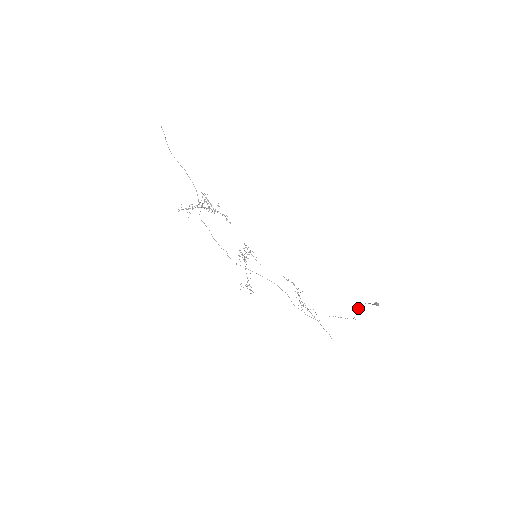
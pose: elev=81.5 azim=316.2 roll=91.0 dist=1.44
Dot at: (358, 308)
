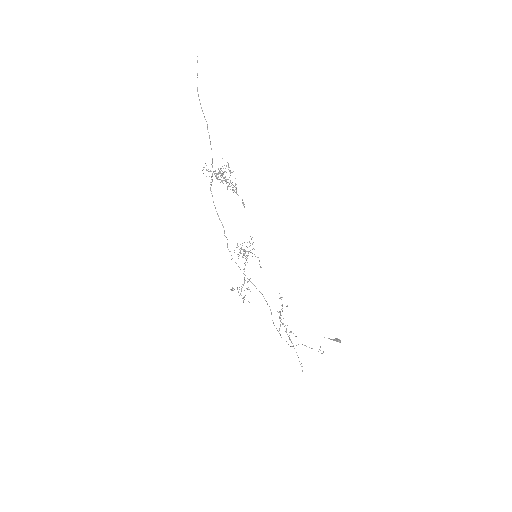
Dot at: occluded
